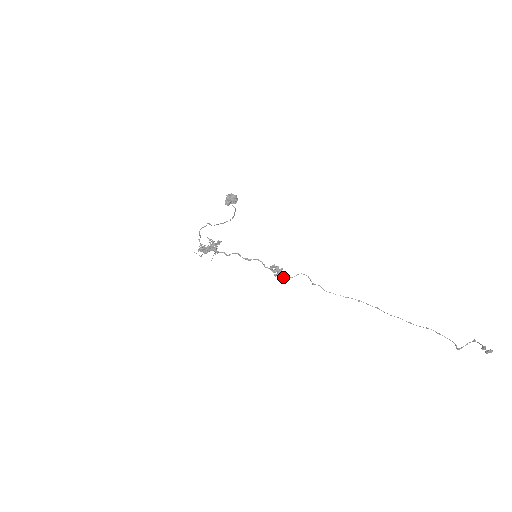
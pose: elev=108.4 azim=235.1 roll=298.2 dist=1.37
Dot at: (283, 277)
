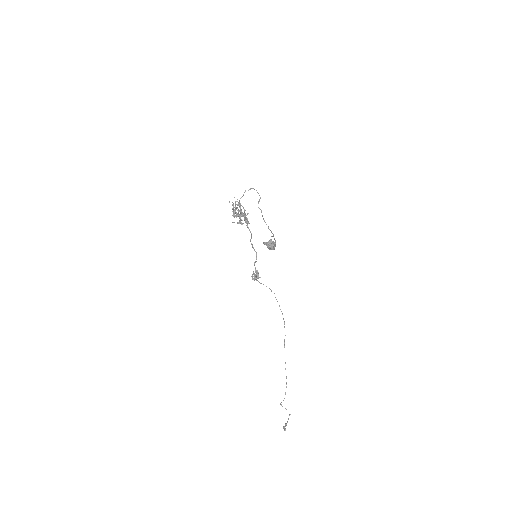
Dot at: (256, 280)
